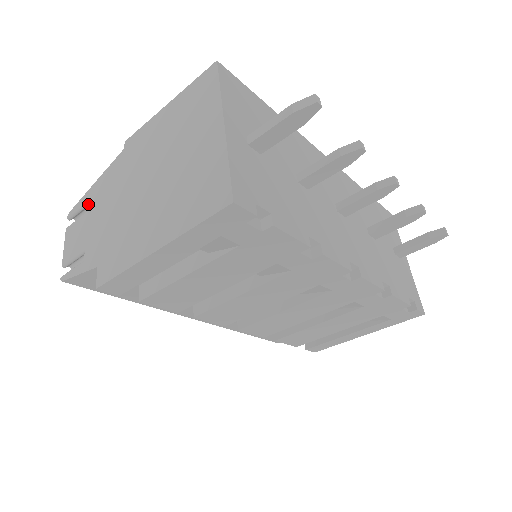
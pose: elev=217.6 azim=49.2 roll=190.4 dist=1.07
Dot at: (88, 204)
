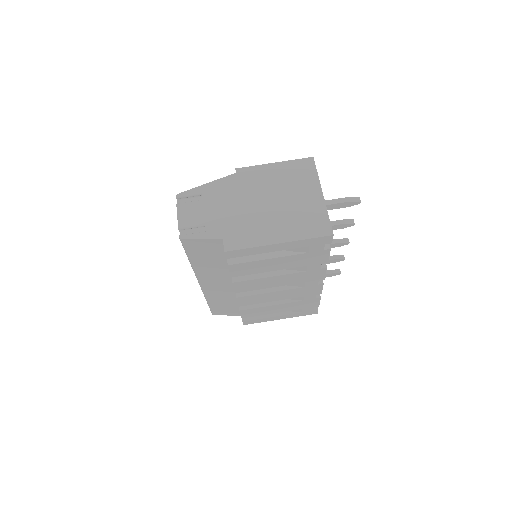
Dot at: (199, 195)
